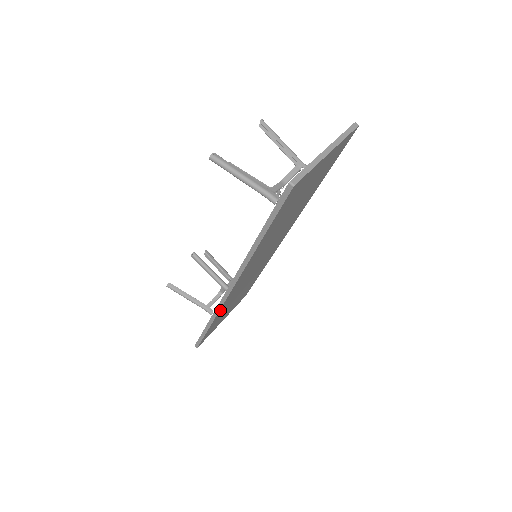
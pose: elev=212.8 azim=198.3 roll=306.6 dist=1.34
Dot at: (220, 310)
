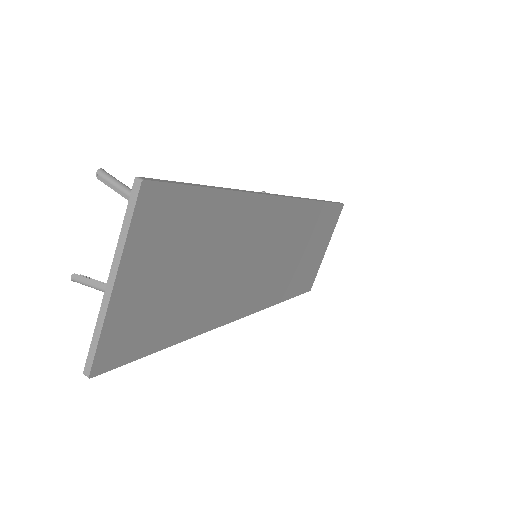
Dot at: (270, 303)
